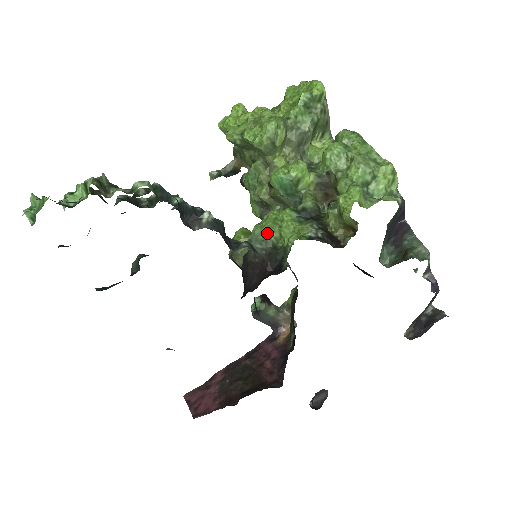
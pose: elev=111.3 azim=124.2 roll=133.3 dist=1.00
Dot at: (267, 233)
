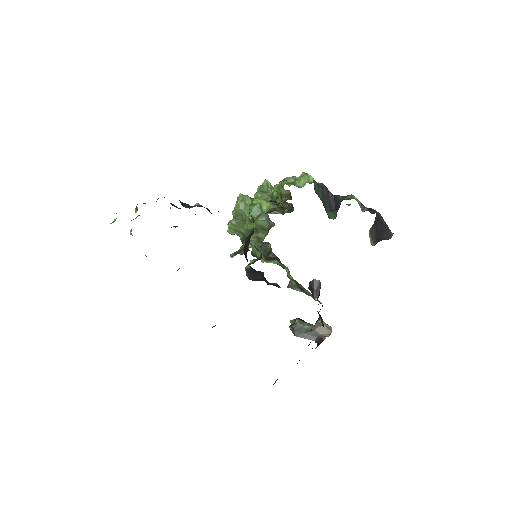
Dot at: (248, 228)
